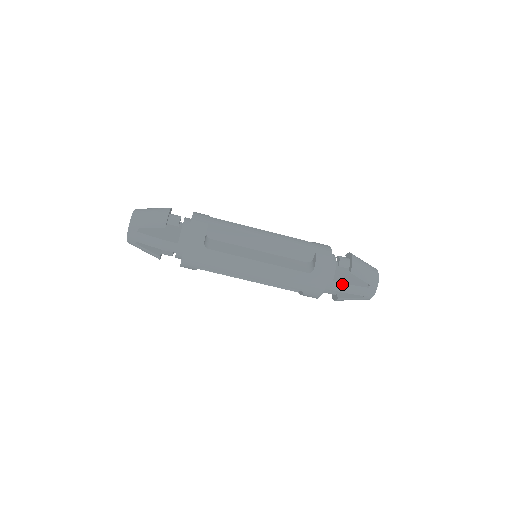
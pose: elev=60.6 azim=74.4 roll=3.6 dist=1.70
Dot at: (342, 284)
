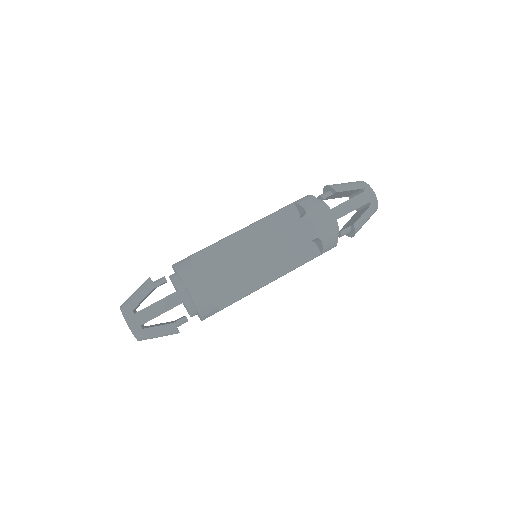
Dot at: (341, 205)
